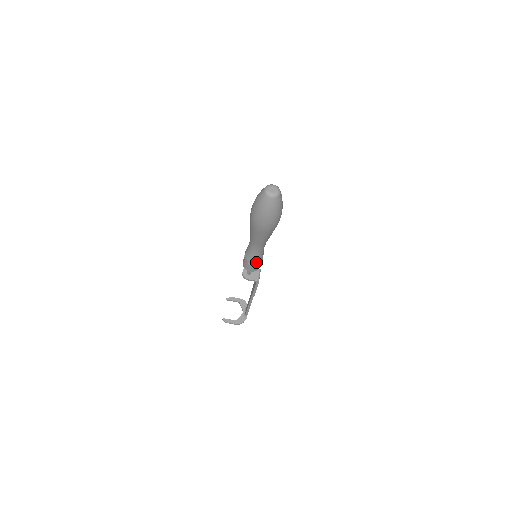
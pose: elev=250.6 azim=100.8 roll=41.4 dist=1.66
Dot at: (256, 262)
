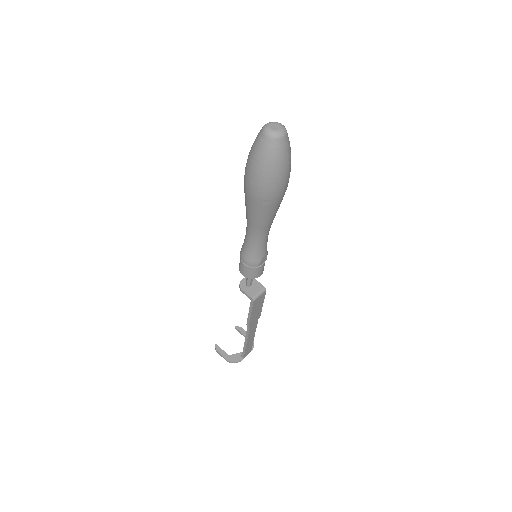
Dot at: (249, 260)
